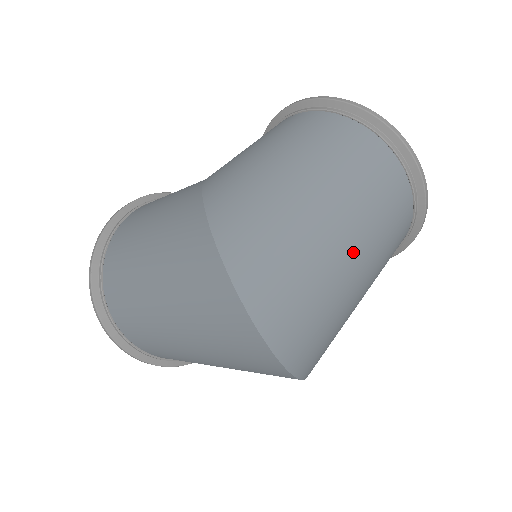
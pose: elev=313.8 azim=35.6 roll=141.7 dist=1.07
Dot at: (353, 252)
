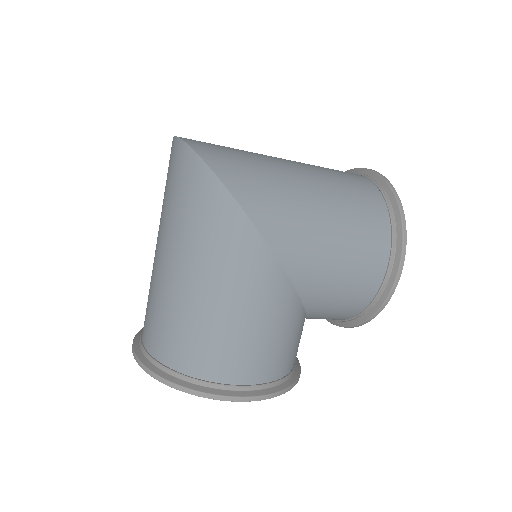
Dot at: (279, 159)
